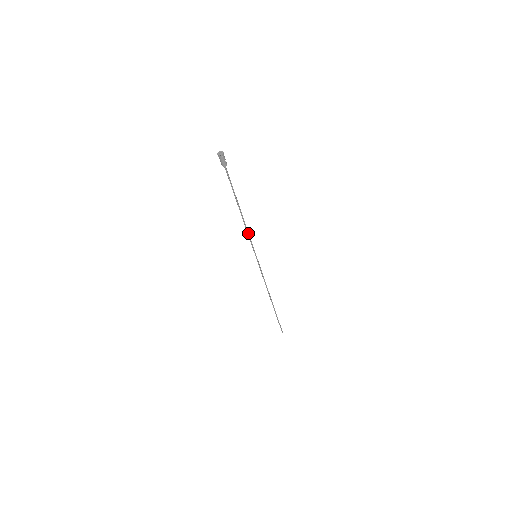
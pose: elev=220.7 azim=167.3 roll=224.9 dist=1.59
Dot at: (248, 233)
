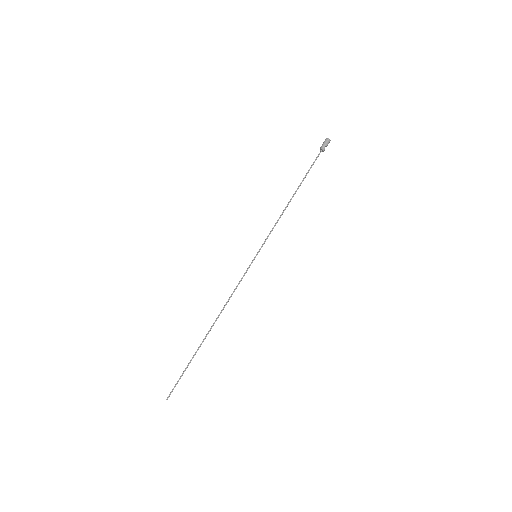
Dot at: occluded
